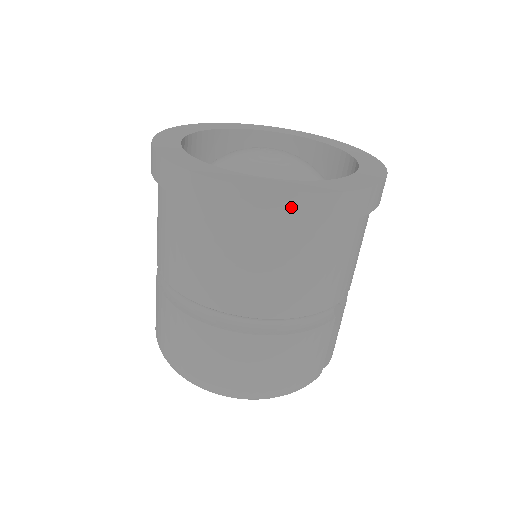
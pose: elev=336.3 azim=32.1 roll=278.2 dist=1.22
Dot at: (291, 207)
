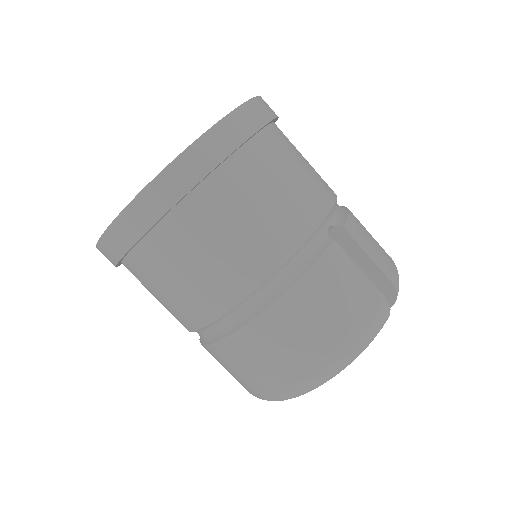
Dot at: (165, 190)
